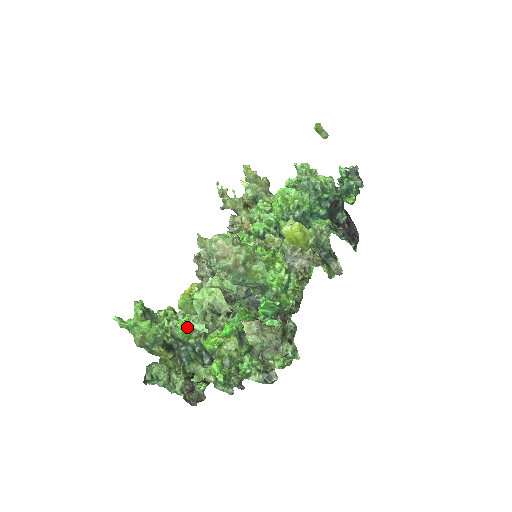
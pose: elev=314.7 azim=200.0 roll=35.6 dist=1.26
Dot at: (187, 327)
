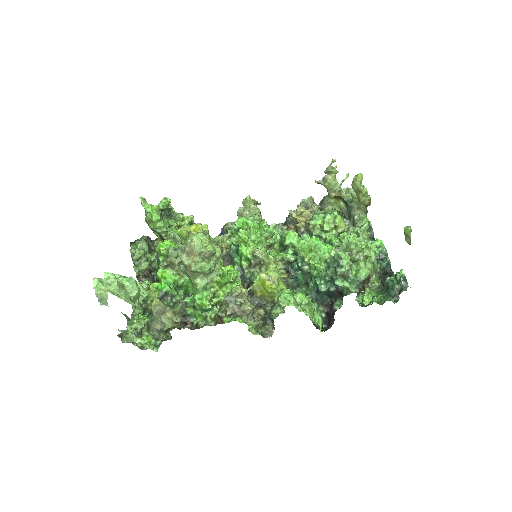
Dot at: (164, 250)
